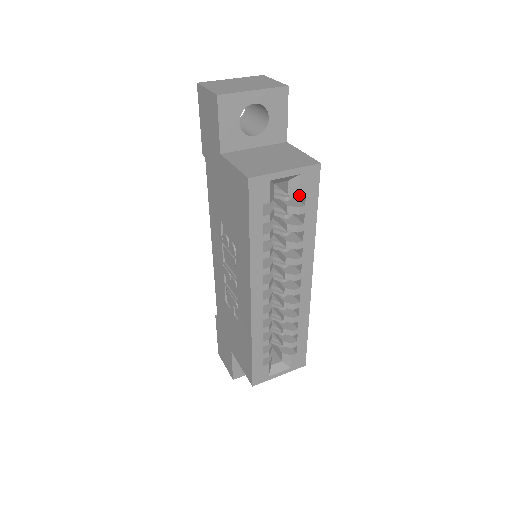
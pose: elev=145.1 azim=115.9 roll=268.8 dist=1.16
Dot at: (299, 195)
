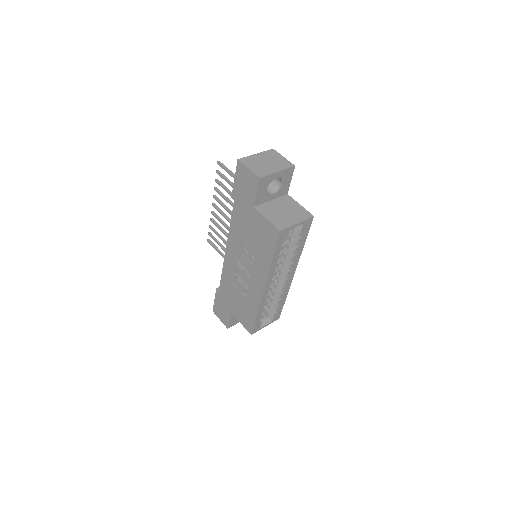
Dot at: (300, 233)
